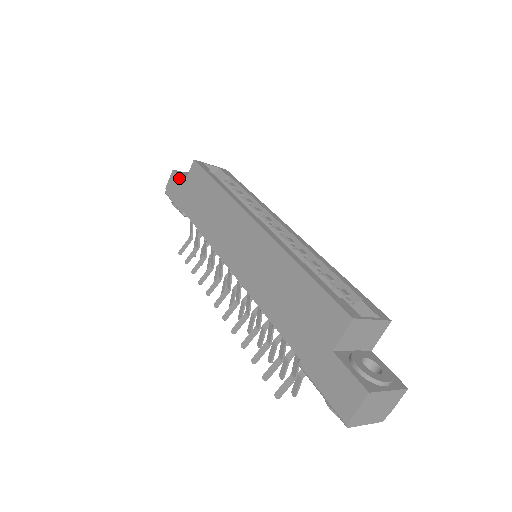
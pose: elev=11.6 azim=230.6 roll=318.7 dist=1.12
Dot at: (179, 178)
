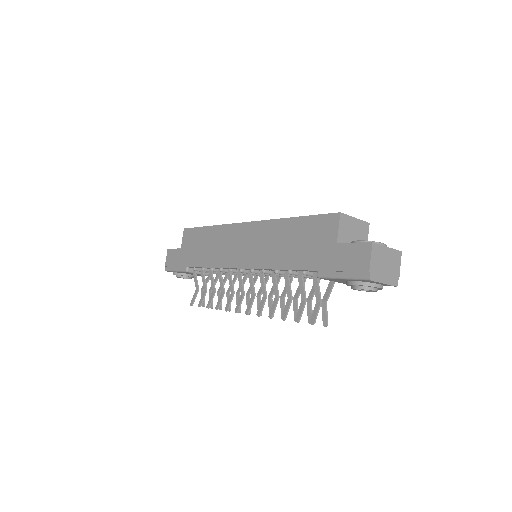
Dot at: (175, 250)
